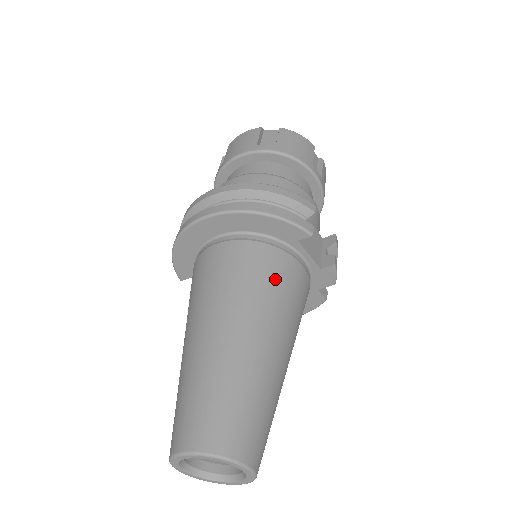
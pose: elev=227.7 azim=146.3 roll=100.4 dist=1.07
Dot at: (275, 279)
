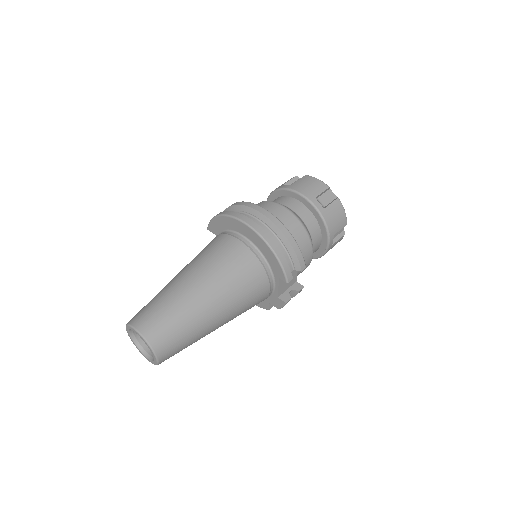
Dot at: (249, 287)
